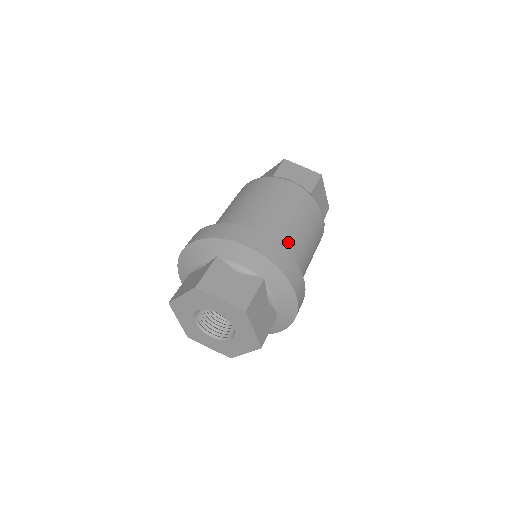
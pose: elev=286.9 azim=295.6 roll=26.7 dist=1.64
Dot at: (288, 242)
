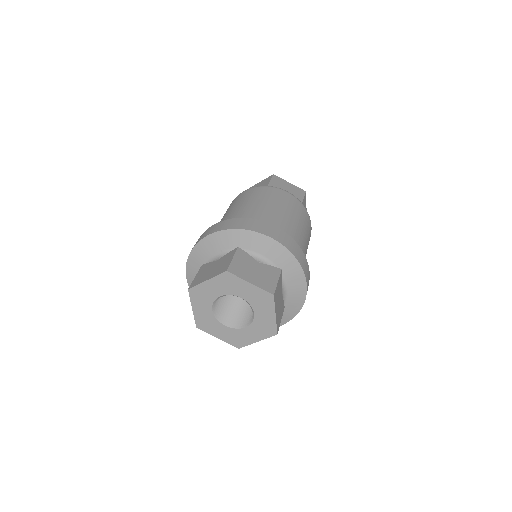
Dot at: occluded
